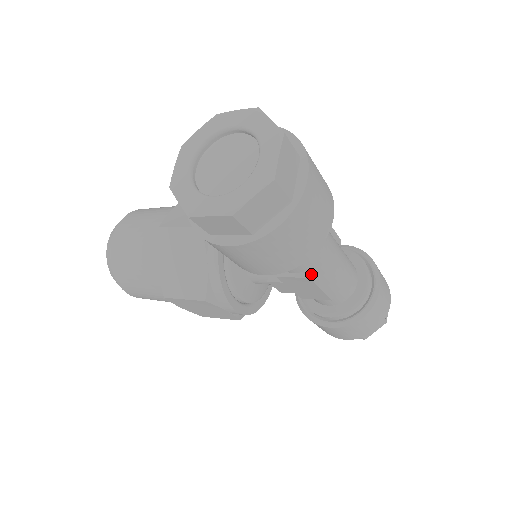
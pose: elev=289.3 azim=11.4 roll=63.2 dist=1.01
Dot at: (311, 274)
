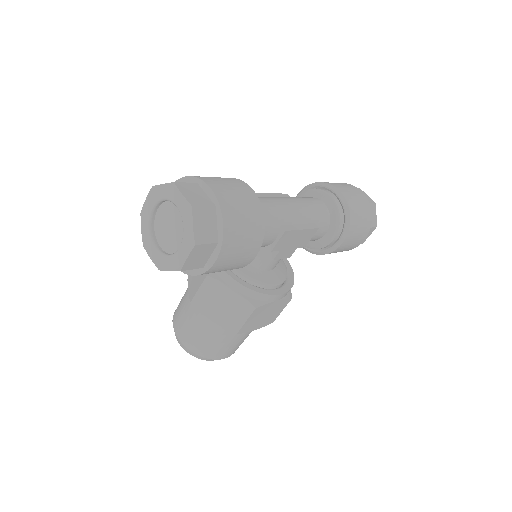
Dot at: (284, 228)
